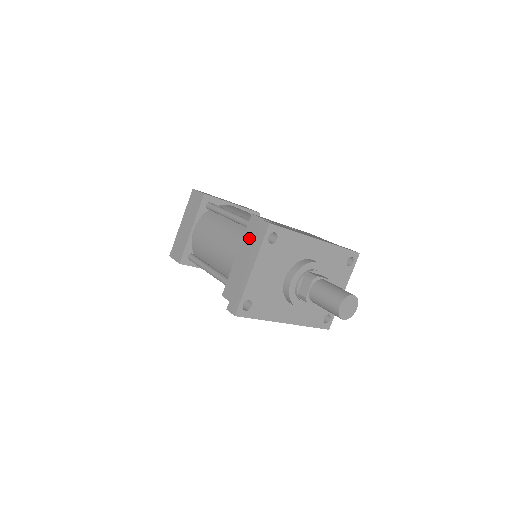
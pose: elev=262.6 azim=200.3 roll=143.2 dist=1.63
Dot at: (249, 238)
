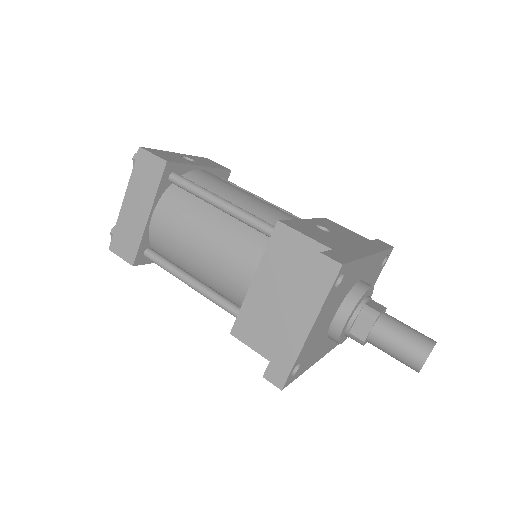
Dot at: (276, 259)
